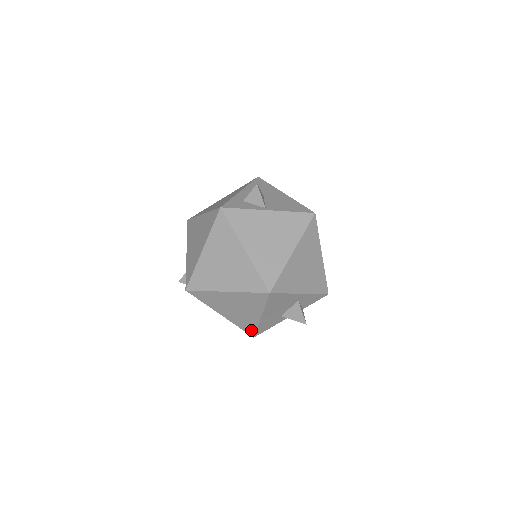
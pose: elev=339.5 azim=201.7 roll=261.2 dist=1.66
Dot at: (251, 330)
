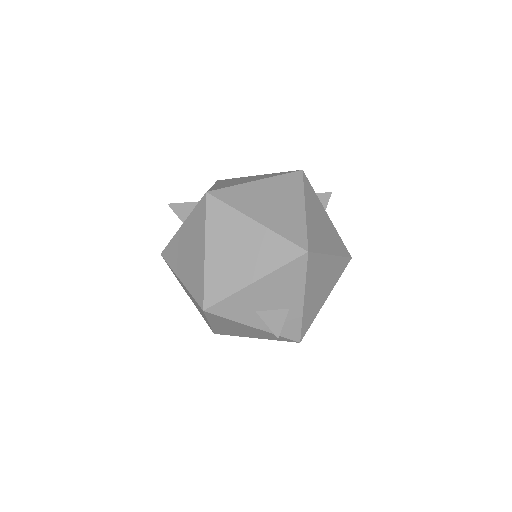
Dot at: (215, 296)
